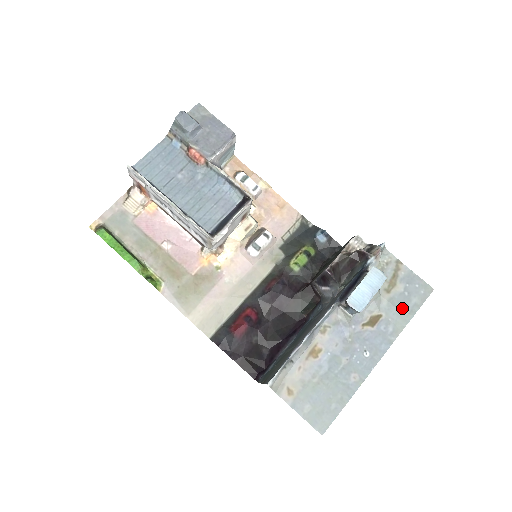
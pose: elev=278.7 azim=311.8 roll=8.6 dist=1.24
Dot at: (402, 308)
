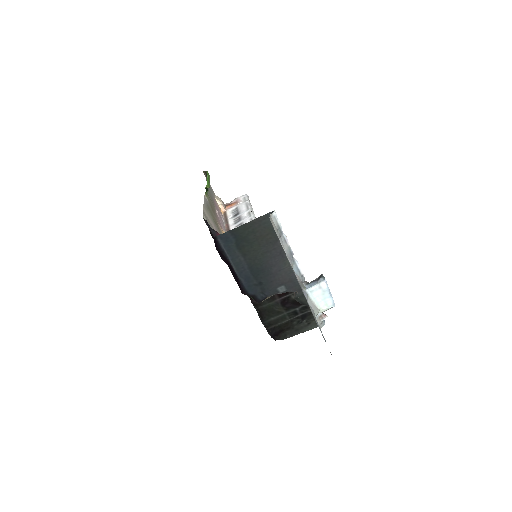
Dot at: occluded
